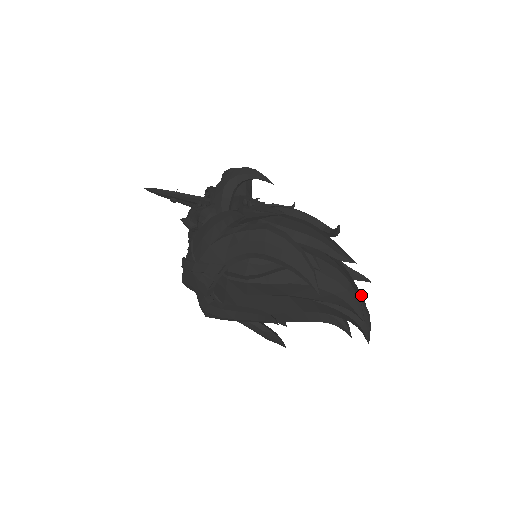
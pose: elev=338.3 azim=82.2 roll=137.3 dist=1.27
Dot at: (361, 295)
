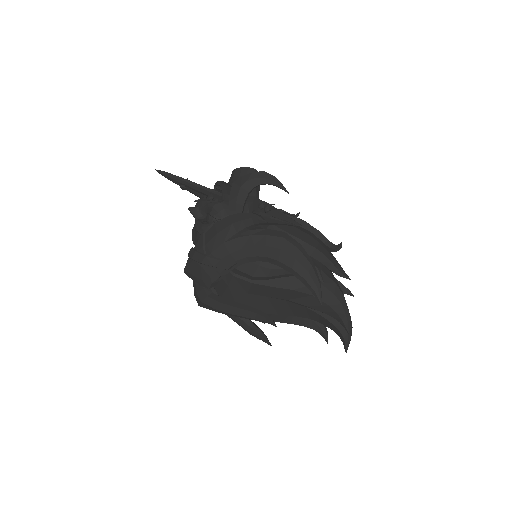
Dot at: occluded
